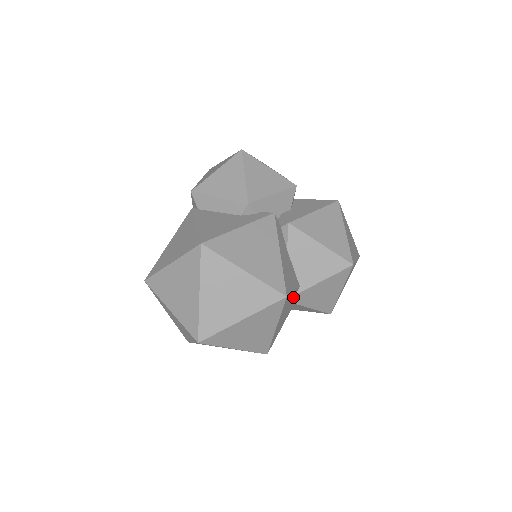
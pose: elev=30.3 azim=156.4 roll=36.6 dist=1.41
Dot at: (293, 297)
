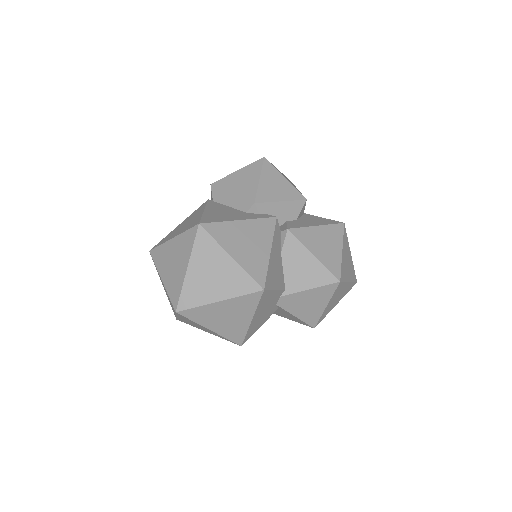
Dot at: (276, 297)
